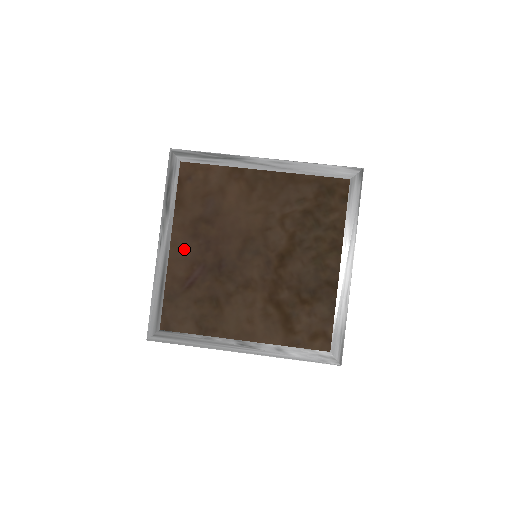
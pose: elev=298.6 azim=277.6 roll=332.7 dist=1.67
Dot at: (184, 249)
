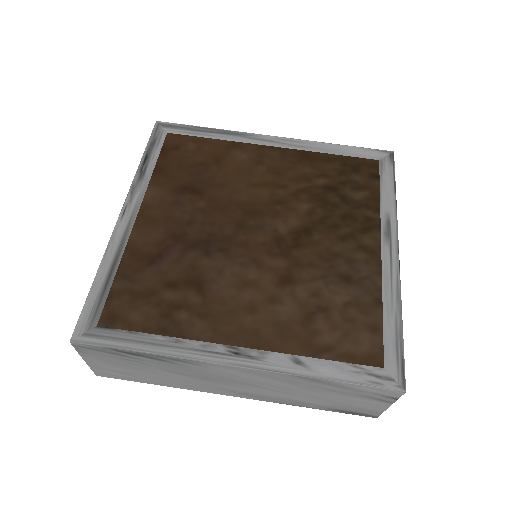
Dot at: (157, 220)
